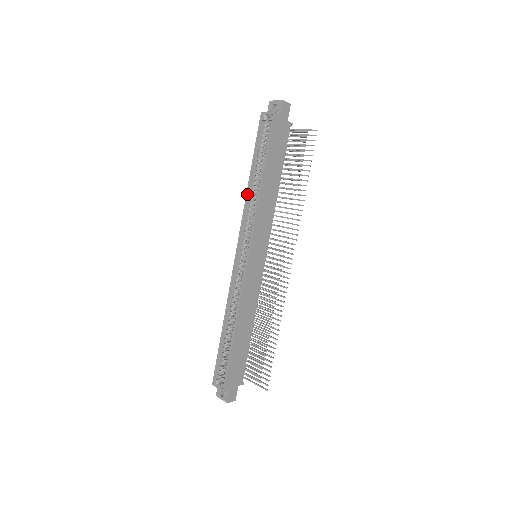
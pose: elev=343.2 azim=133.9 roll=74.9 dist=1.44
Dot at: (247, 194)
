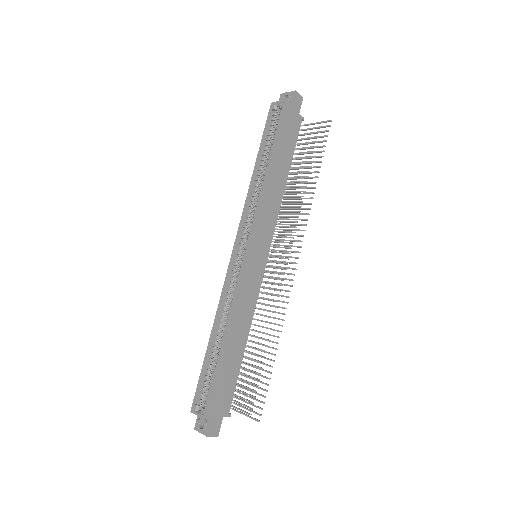
Dot at: (250, 185)
